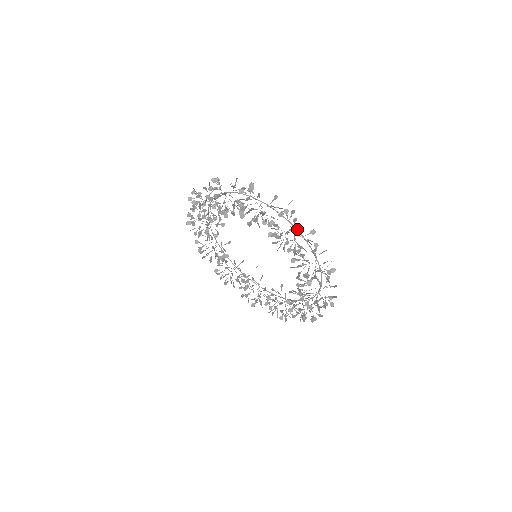
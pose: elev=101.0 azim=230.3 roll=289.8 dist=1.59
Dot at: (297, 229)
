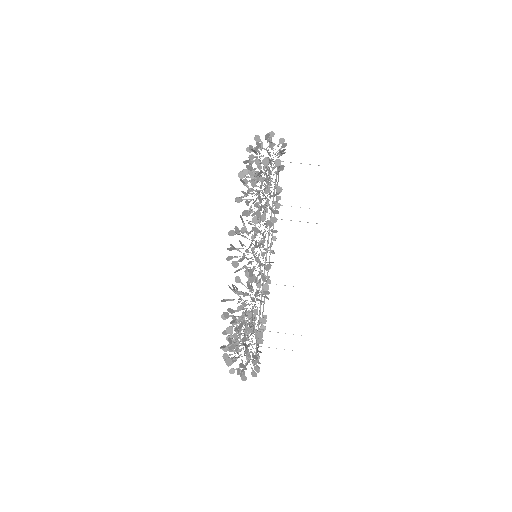
Dot at: occluded
